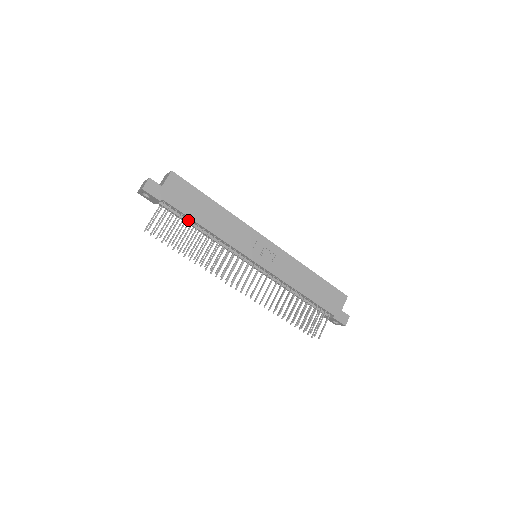
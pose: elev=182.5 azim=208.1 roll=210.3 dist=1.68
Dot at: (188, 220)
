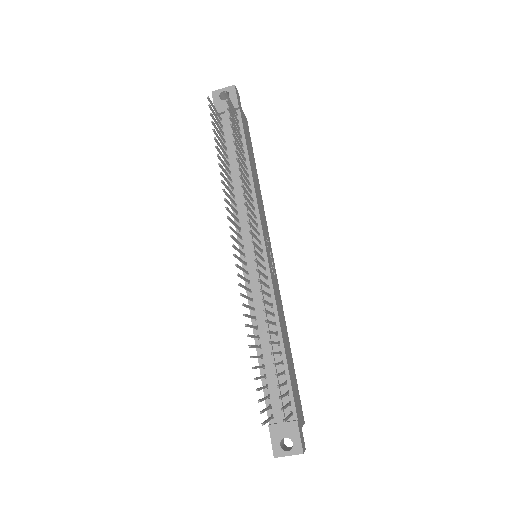
Dot at: occluded
